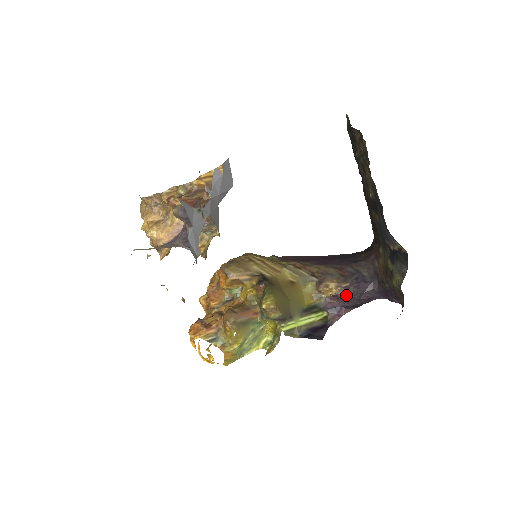
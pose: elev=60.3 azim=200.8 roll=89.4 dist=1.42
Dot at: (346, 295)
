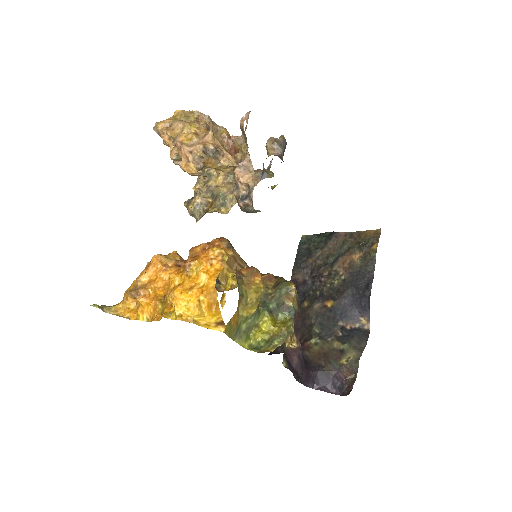
Dot at: (301, 356)
